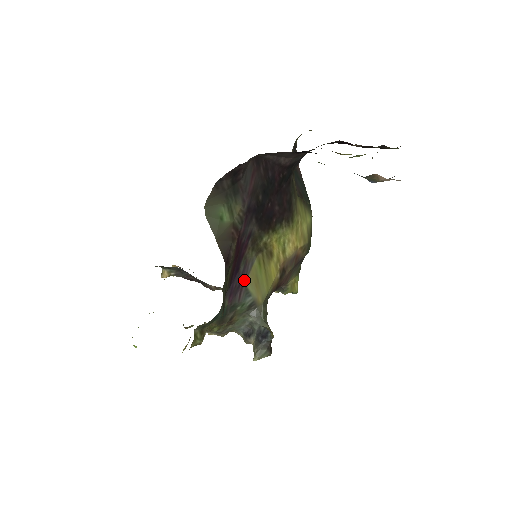
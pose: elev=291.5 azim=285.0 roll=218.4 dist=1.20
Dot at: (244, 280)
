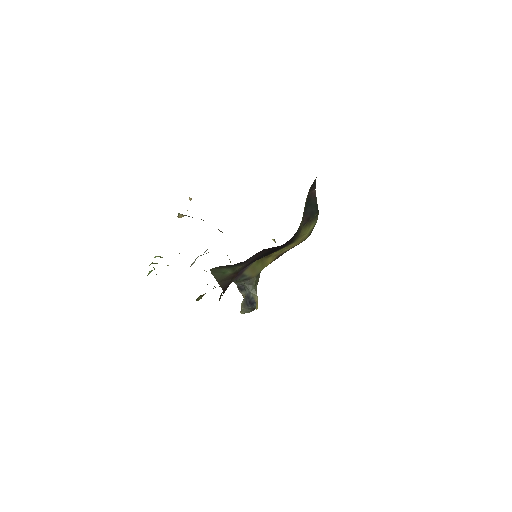
Dot at: (242, 272)
